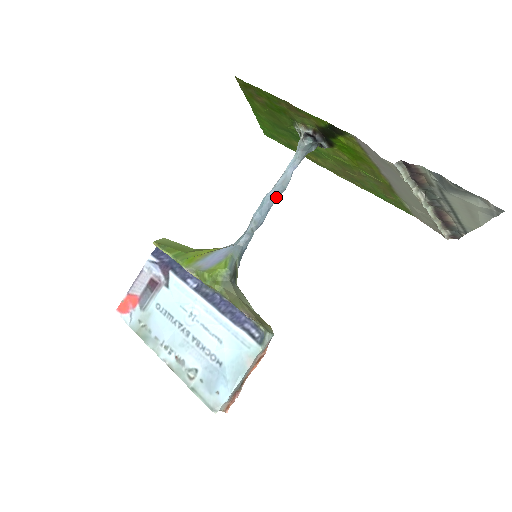
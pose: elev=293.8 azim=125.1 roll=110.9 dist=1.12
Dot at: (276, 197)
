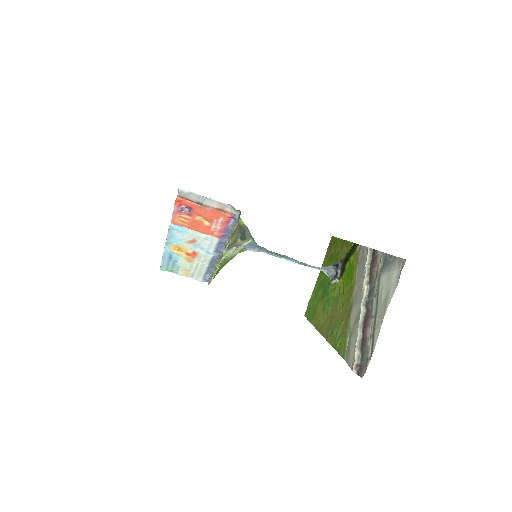
Dot at: (295, 260)
